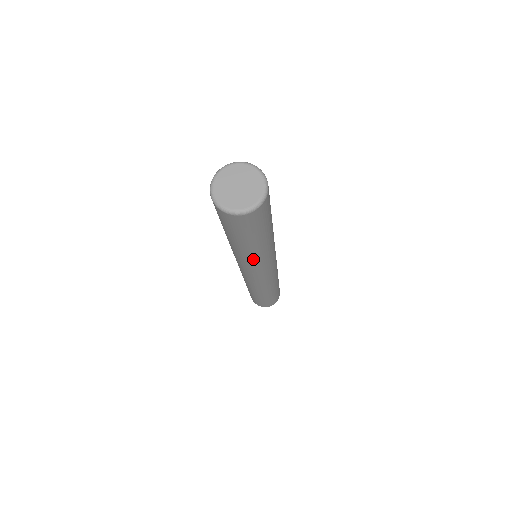
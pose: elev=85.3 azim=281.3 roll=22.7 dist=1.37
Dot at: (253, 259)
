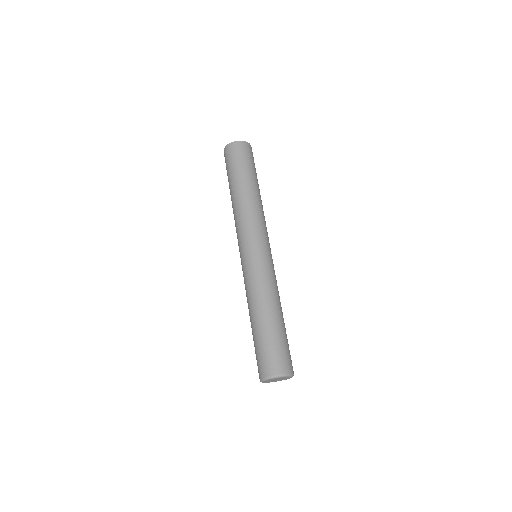
Dot at: occluded
